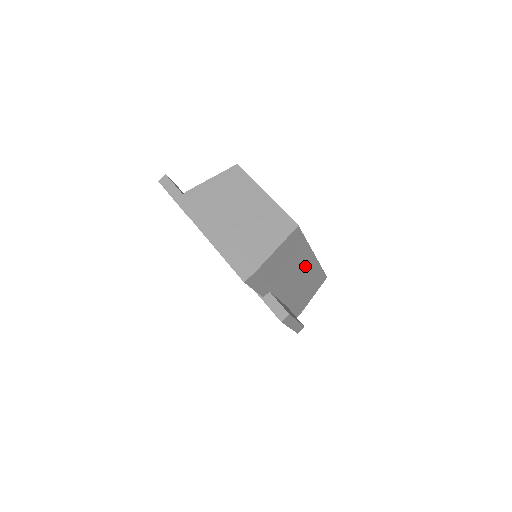
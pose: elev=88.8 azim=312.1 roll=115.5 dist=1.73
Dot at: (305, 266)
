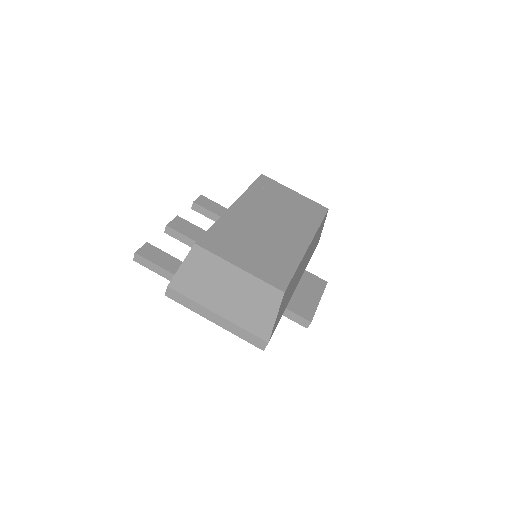
Dot at: (305, 258)
